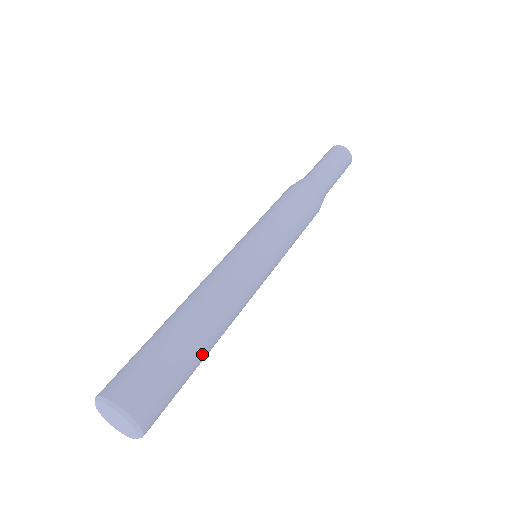
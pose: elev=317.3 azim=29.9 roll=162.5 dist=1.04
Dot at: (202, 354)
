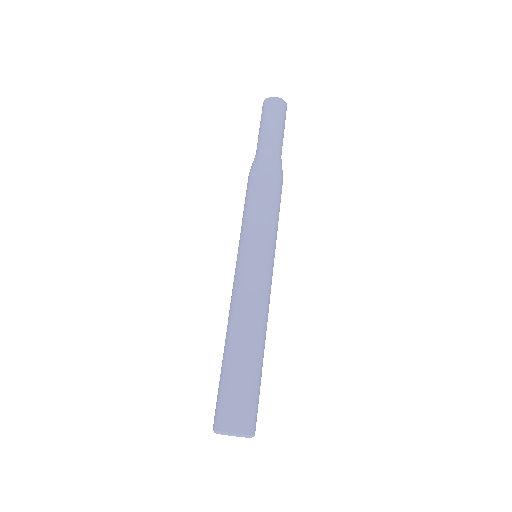
Dot at: (251, 360)
